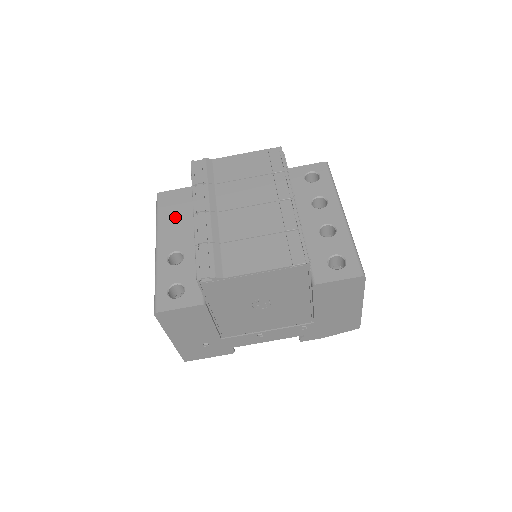
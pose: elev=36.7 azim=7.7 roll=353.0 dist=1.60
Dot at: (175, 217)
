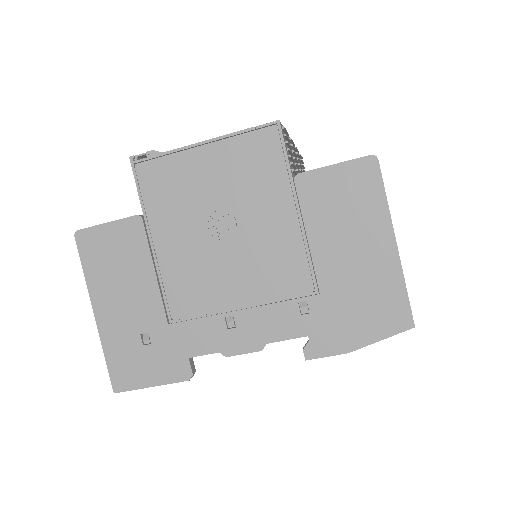
Dot at: occluded
